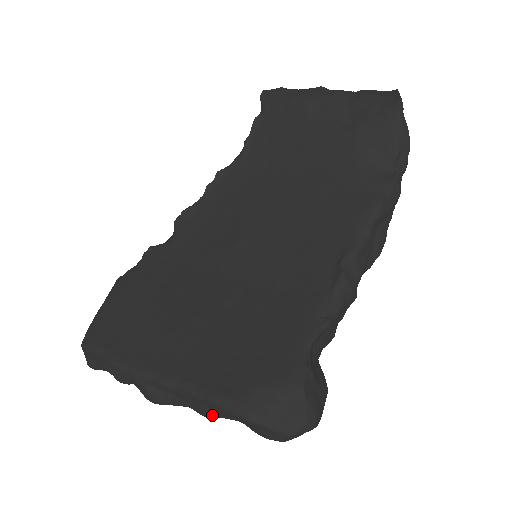
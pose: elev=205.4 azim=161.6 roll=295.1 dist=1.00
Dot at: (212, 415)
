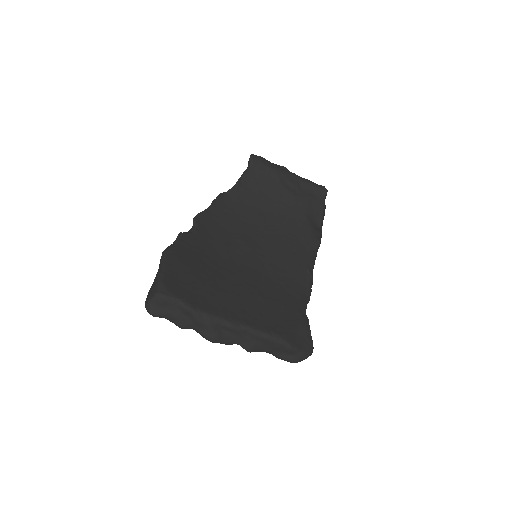
Dot at: (256, 348)
